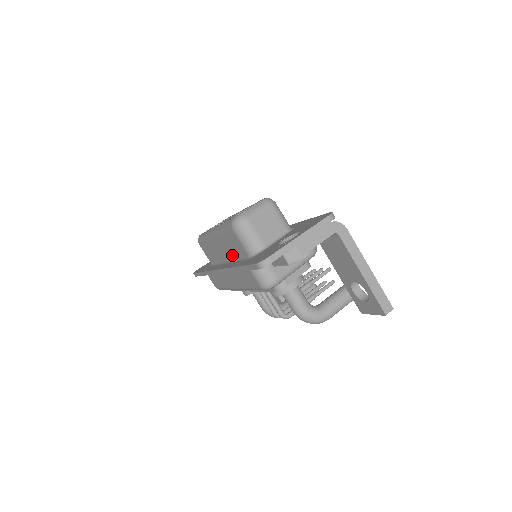
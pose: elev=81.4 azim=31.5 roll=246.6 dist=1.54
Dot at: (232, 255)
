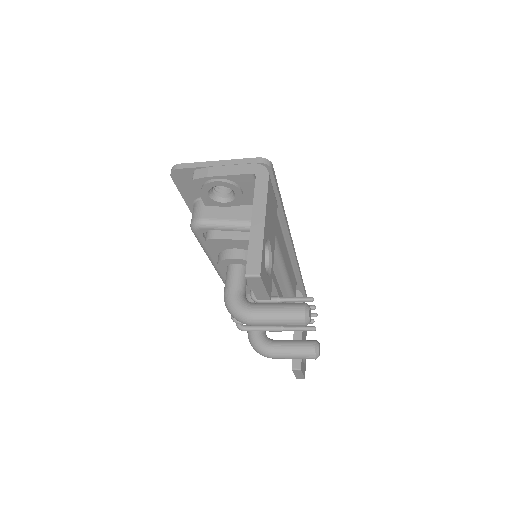
Dot at: occluded
